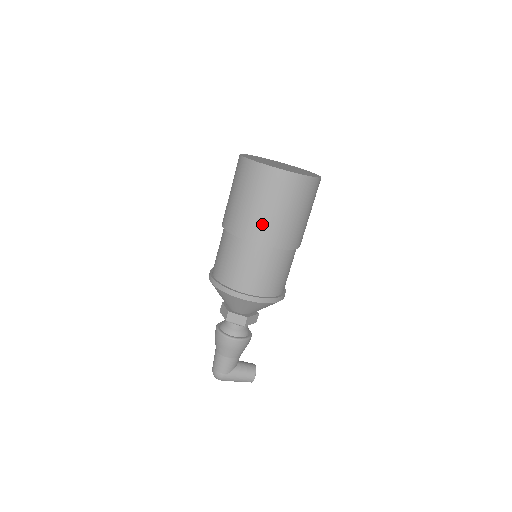
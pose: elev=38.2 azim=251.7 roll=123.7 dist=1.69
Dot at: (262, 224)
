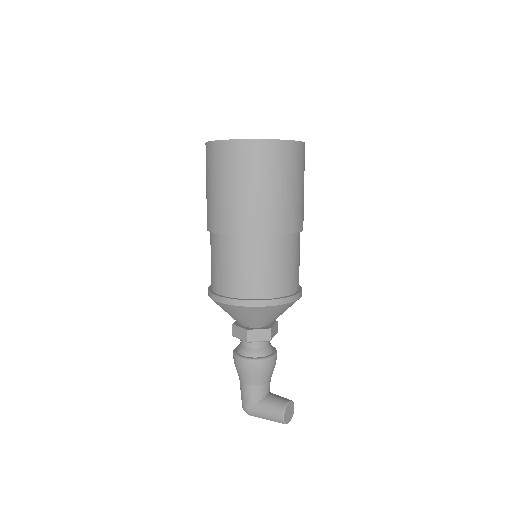
Dot at: (216, 209)
